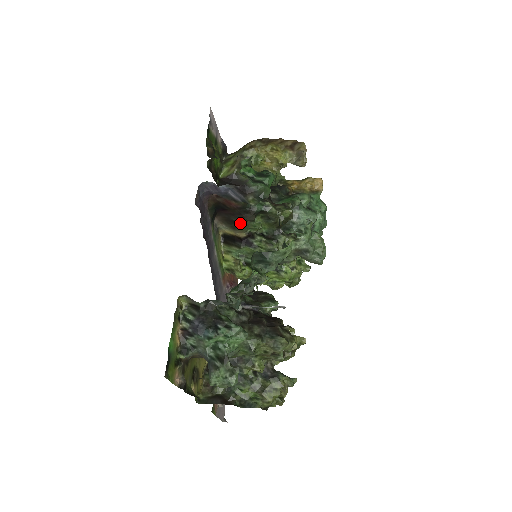
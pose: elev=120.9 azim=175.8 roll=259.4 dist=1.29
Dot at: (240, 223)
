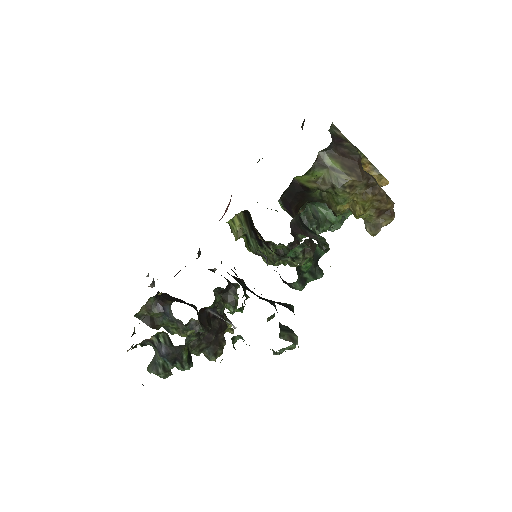
Dot at: (266, 244)
